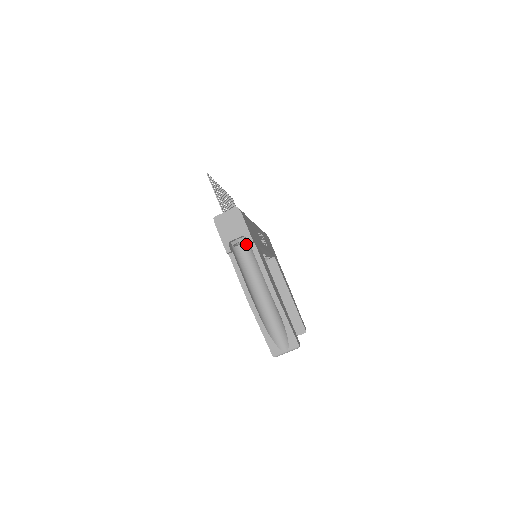
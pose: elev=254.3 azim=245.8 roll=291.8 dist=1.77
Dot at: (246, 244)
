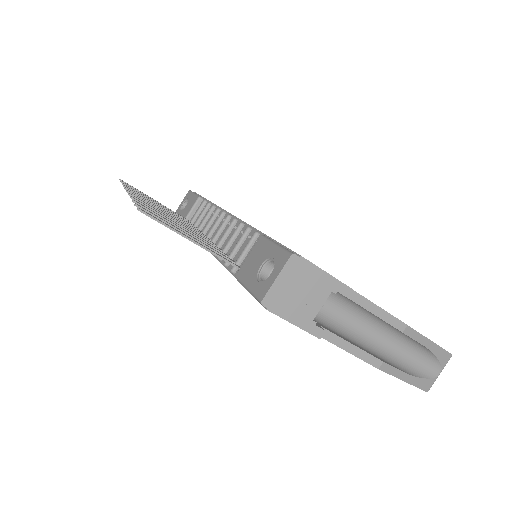
Dot at: occluded
